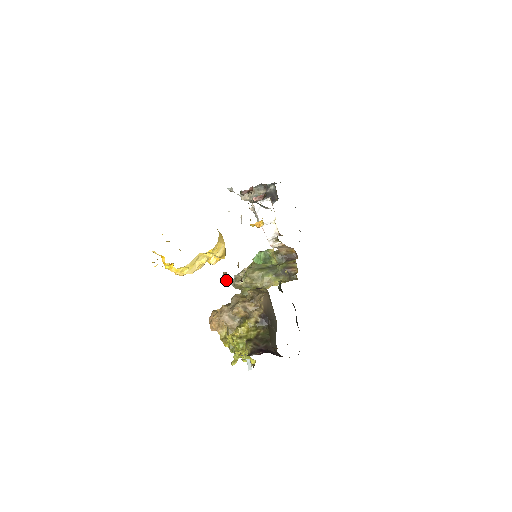
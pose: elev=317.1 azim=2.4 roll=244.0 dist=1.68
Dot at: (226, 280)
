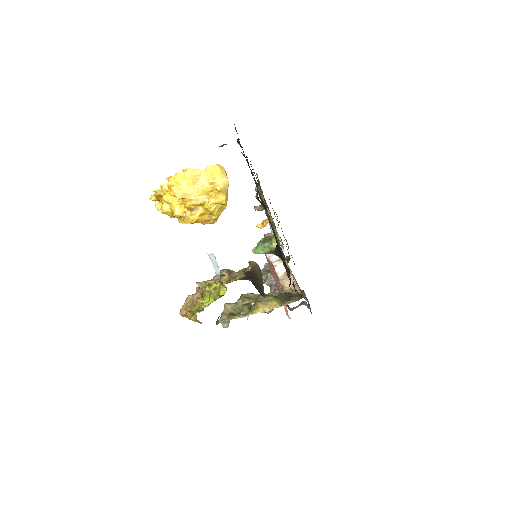
Dot at: (223, 144)
